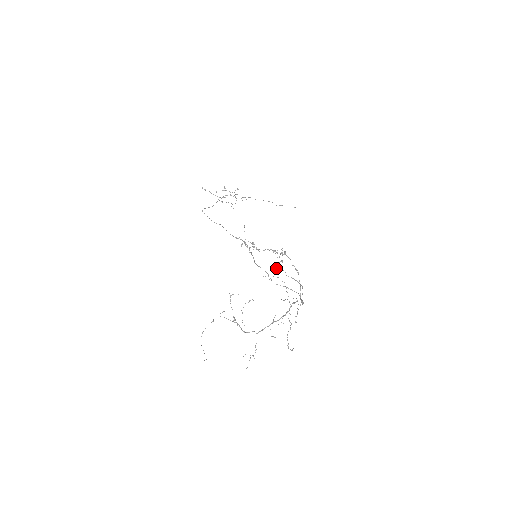
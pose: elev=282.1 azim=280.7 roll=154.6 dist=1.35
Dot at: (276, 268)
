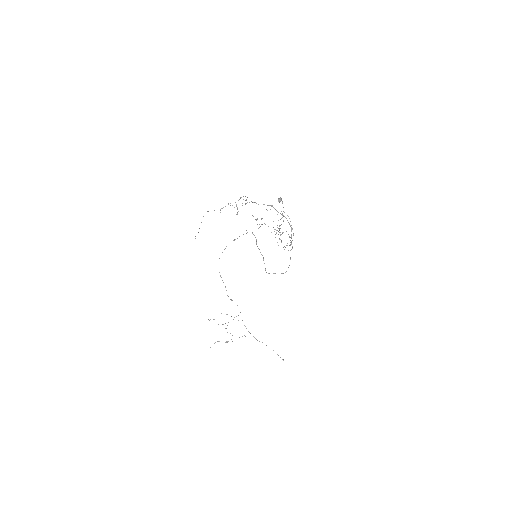
Dot at: (279, 198)
